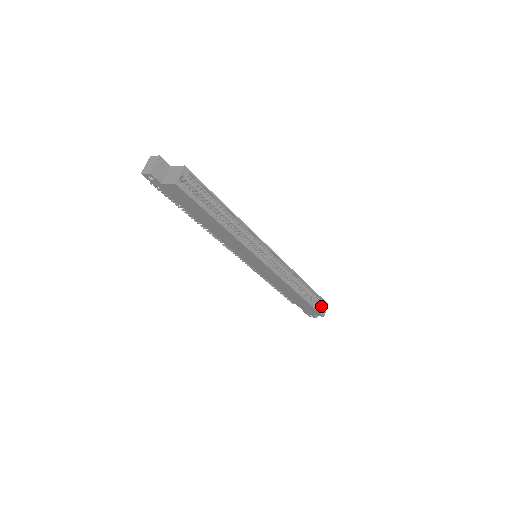
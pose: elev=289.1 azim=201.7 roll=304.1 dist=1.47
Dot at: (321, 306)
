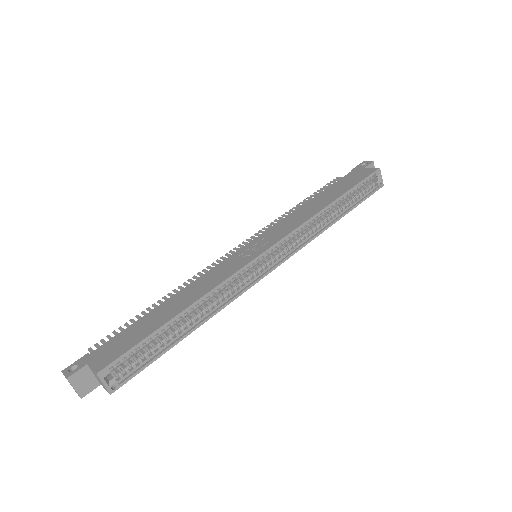
Dot at: (372, 178)
